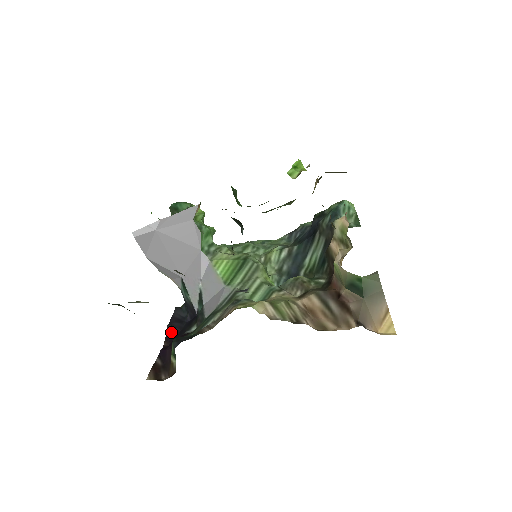
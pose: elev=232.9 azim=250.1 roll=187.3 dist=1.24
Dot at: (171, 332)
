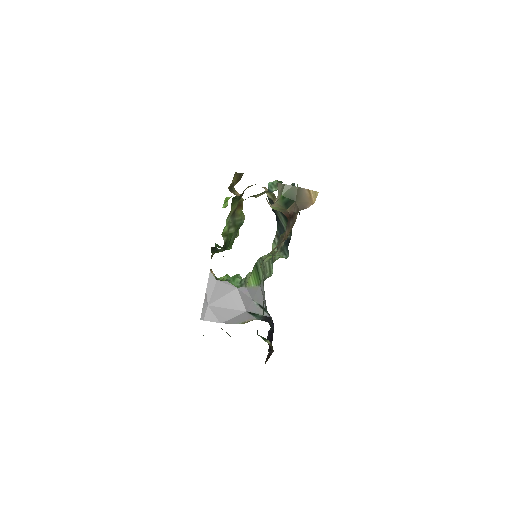
Dot at: (270, 340)
